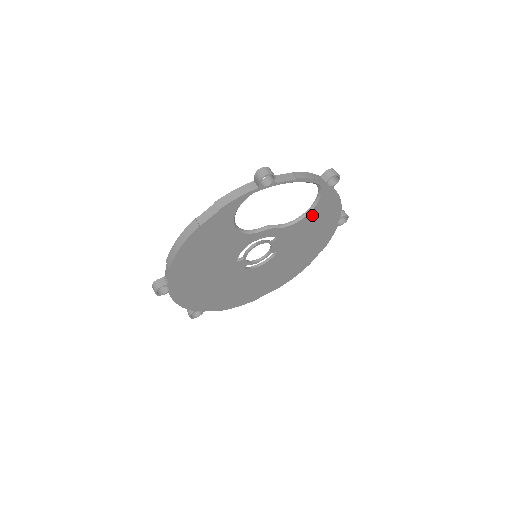
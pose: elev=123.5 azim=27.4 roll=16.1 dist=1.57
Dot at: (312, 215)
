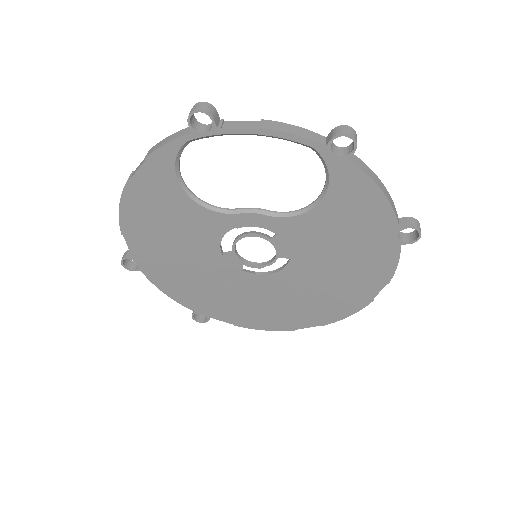
Dot at: (329, 207)
